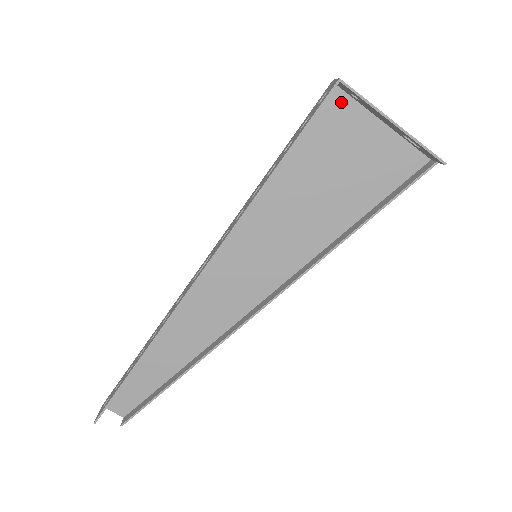
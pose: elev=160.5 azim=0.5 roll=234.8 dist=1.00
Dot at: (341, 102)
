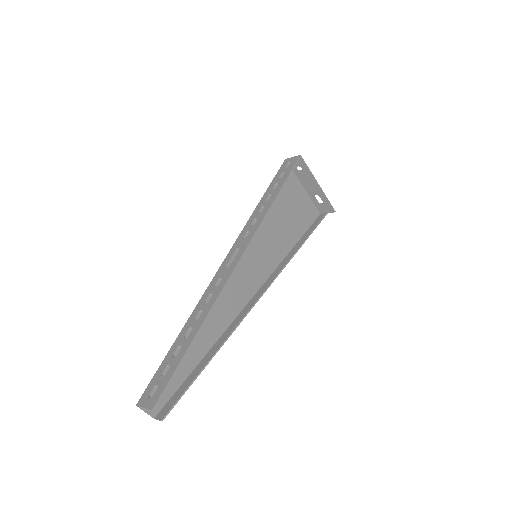
Dot at: occluded
